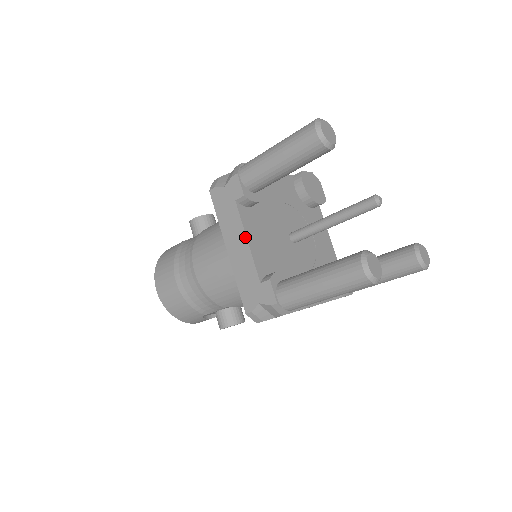
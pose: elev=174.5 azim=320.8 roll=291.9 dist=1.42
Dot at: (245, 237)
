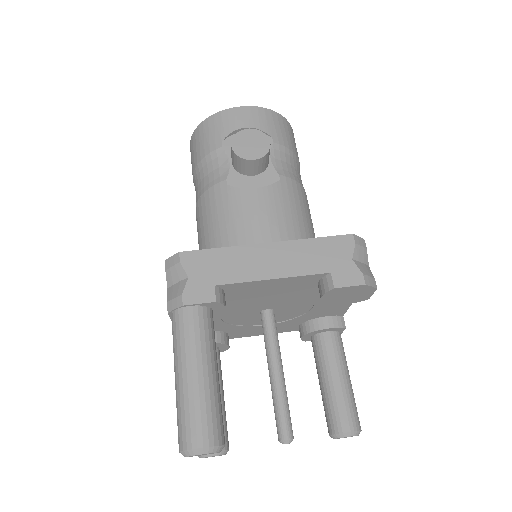
Dot at: occluded
